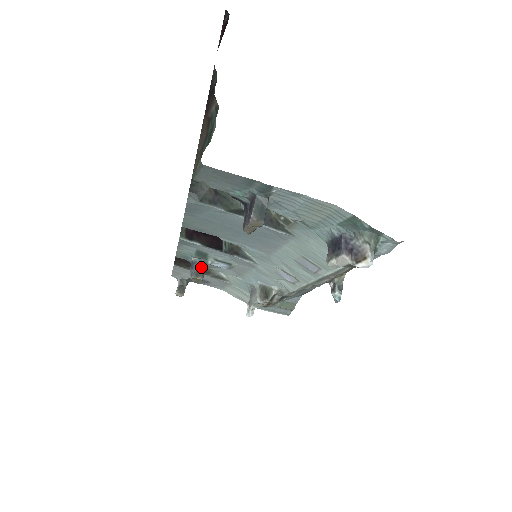
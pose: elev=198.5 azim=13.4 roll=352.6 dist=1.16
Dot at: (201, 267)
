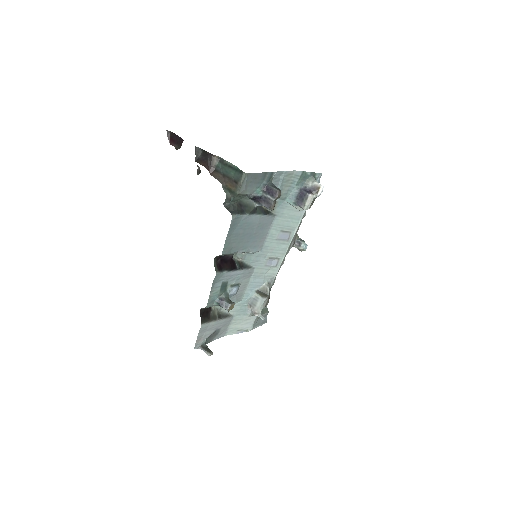
Dot at: (227, 298)
